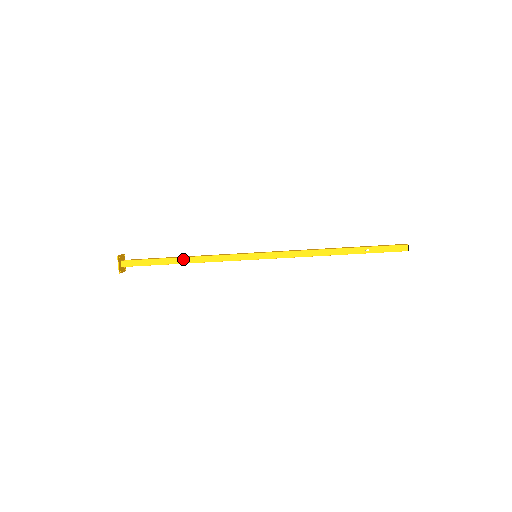
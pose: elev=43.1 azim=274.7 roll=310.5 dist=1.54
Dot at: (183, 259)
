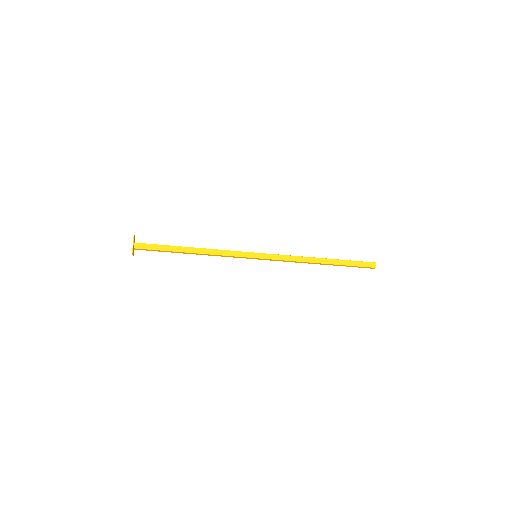
Dot at: (192, 253)
